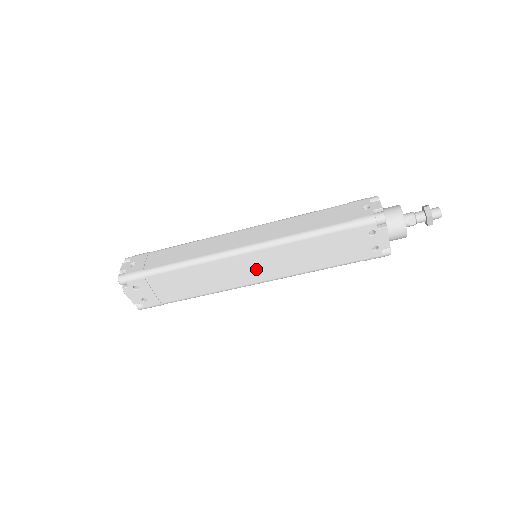
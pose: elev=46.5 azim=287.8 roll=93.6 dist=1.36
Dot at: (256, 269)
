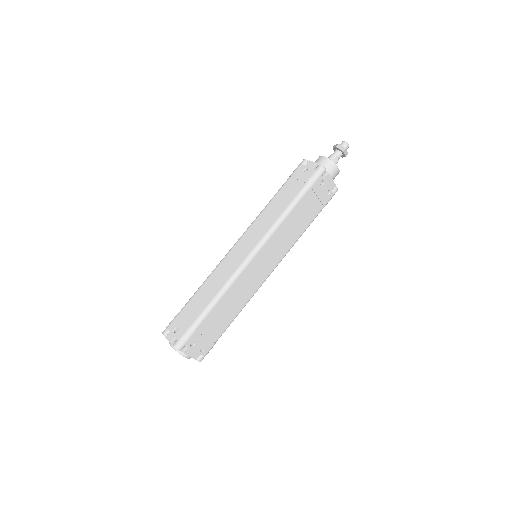
Dot at: (266, 263)
